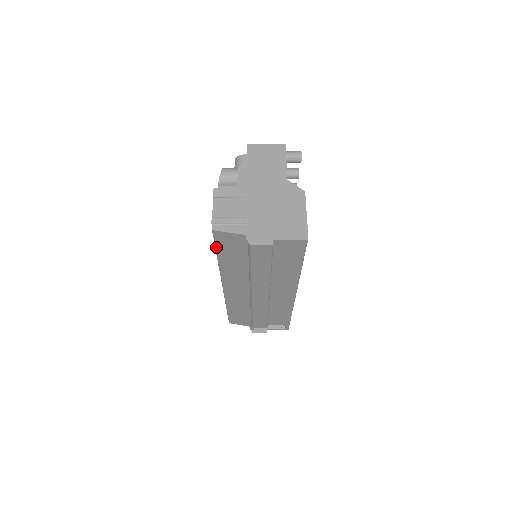
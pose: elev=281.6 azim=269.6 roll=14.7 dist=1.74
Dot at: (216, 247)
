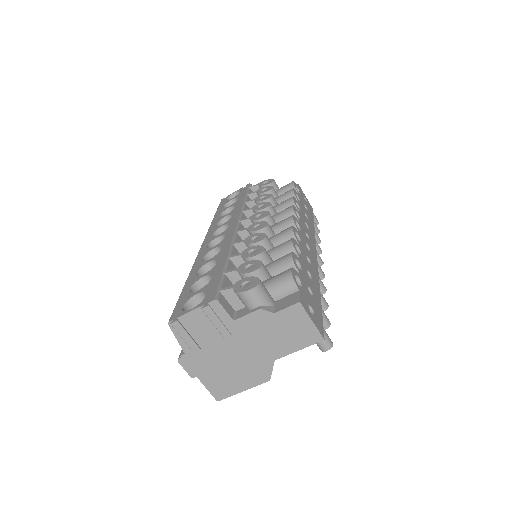
Dot at: (178, 300)
